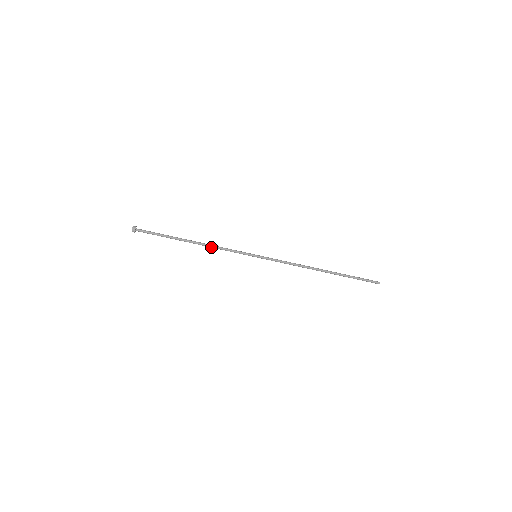
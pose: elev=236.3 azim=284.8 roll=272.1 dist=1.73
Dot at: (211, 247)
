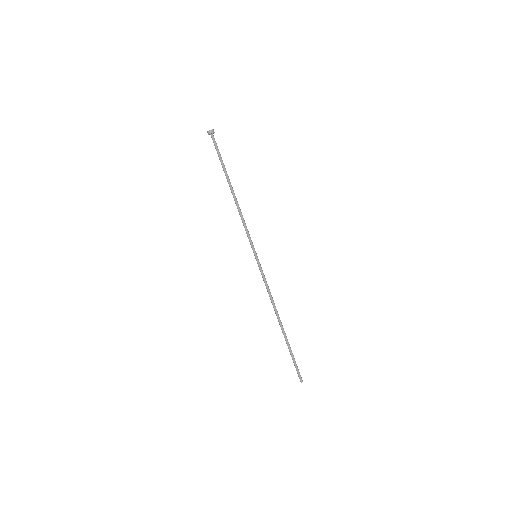
Dot at: (239, 211)
